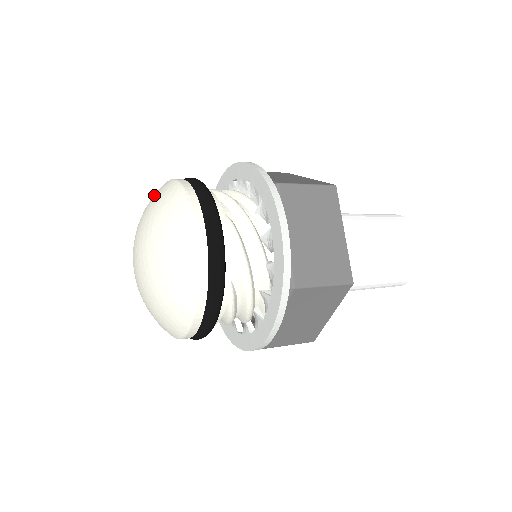
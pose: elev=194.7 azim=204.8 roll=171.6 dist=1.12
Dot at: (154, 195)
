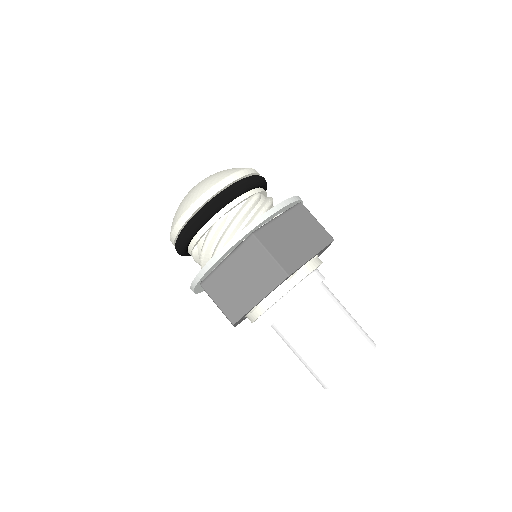
Dot at: occluded
